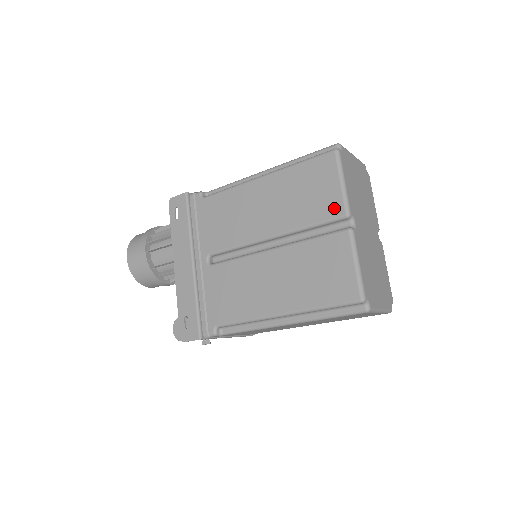
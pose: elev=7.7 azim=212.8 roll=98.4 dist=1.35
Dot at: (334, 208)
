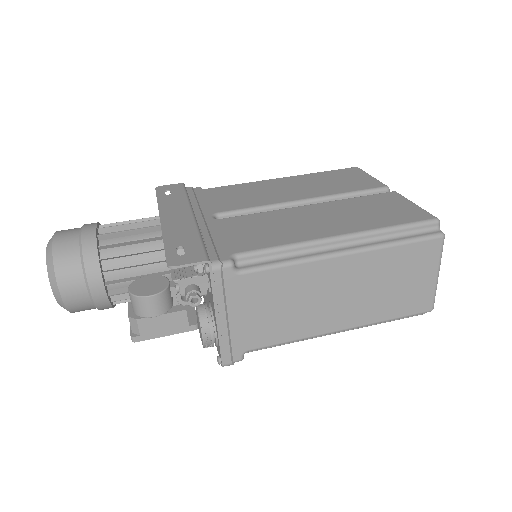
Dot at: (372, 184)
